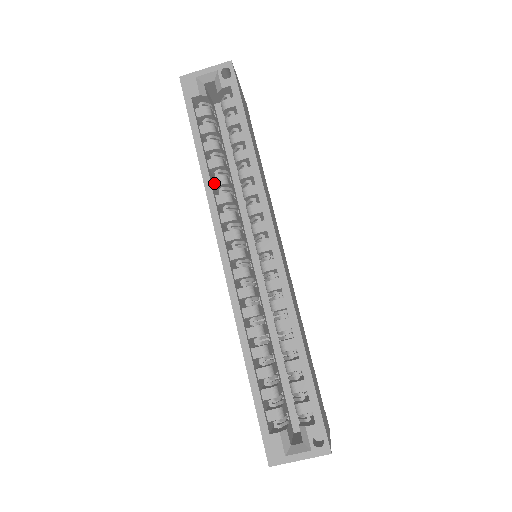
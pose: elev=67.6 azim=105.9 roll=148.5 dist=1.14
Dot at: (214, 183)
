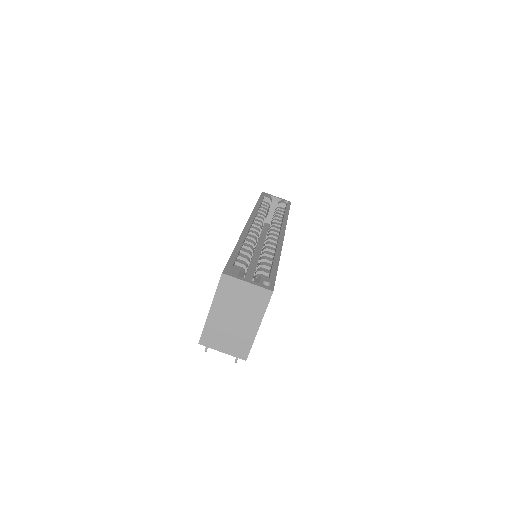
Dot at: (258, 213)
